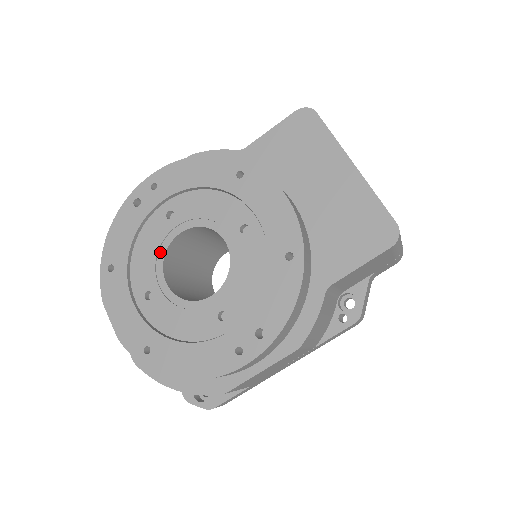
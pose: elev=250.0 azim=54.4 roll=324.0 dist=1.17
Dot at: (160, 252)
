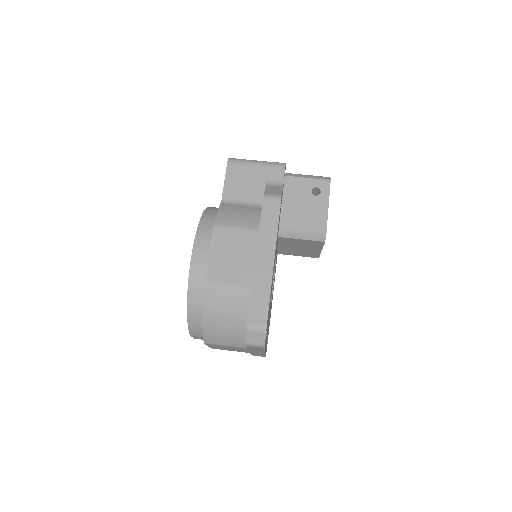
Dot at: occluded
